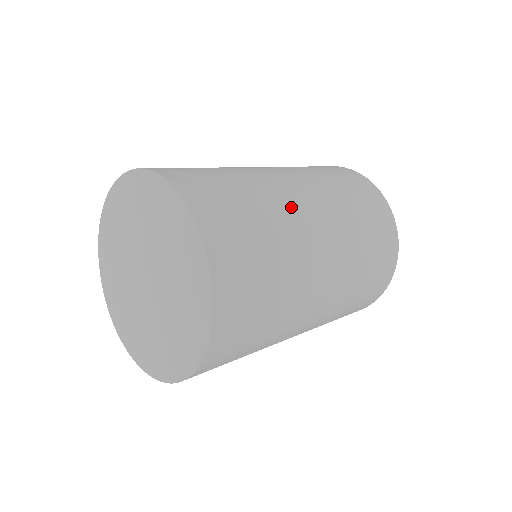
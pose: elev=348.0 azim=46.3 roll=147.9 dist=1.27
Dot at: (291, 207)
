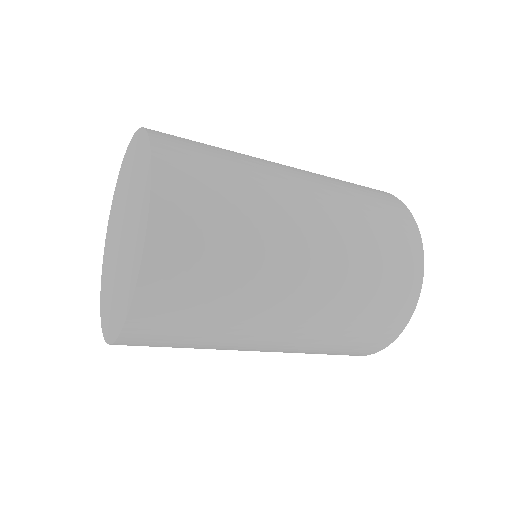
Dot at: occluded
